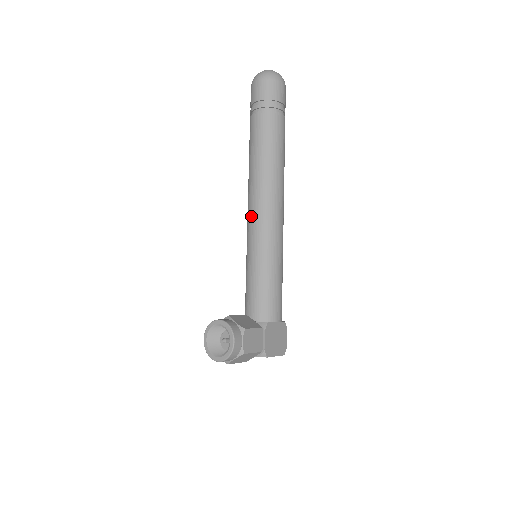
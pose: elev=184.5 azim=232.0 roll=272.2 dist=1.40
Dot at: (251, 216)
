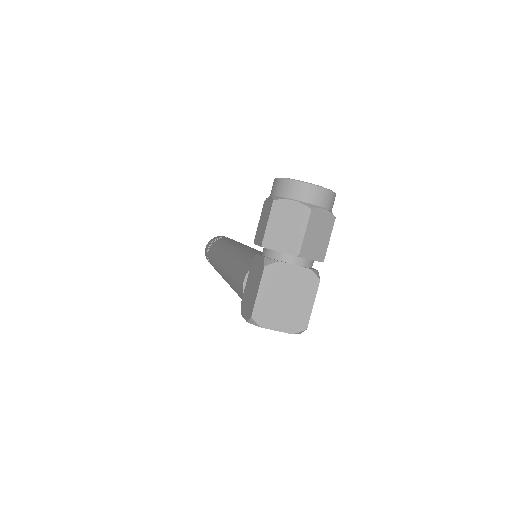
Dot at: (243, 245)
